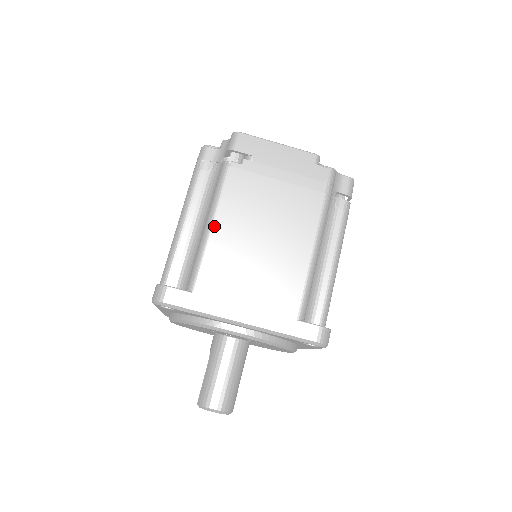
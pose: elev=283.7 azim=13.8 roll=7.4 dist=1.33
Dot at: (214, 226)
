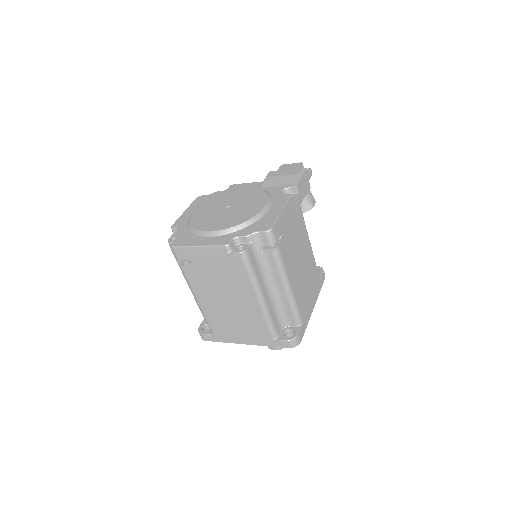
Dot at: (200, 304)
